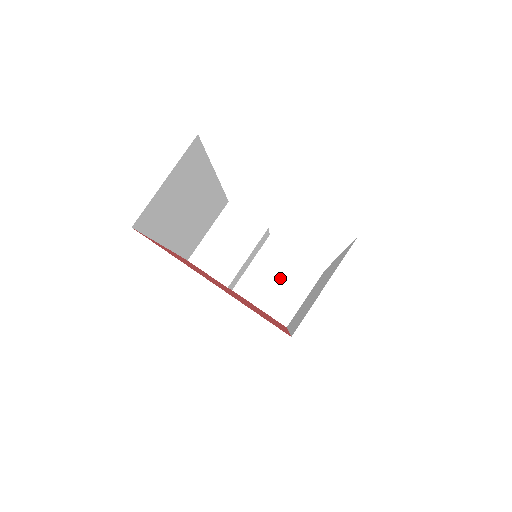
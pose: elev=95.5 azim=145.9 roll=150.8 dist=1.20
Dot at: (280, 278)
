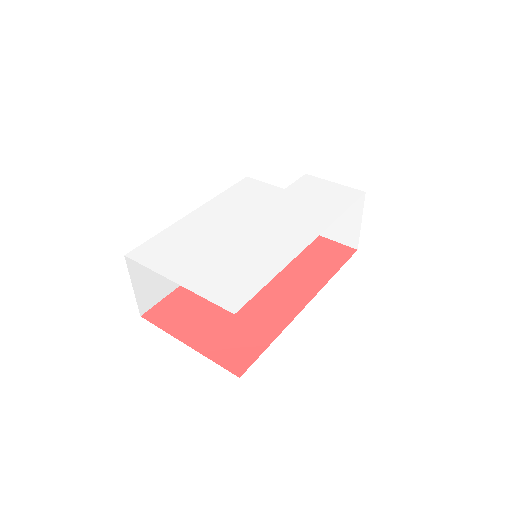
Dot at: occluded
